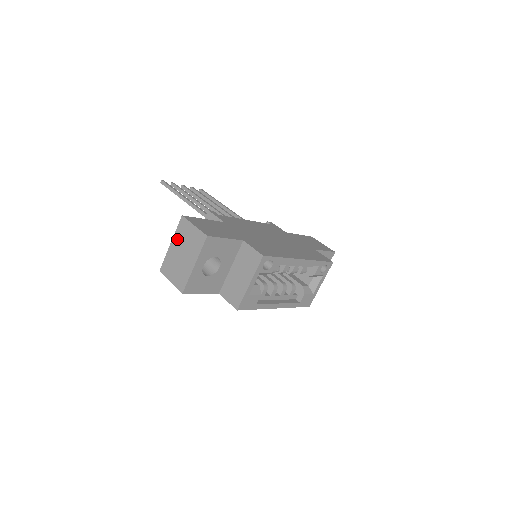
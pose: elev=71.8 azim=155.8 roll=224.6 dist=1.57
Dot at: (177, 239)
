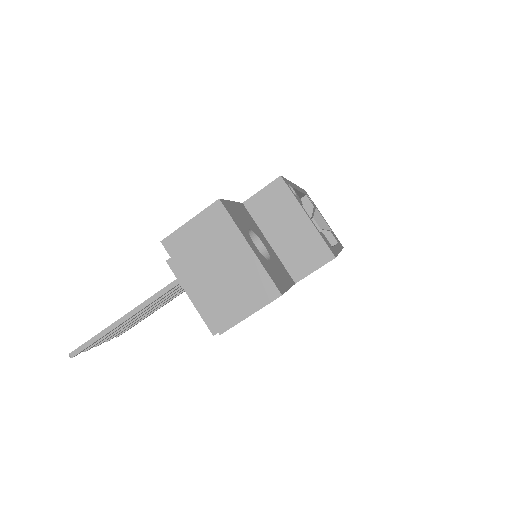
Dot at: (190, 268)
